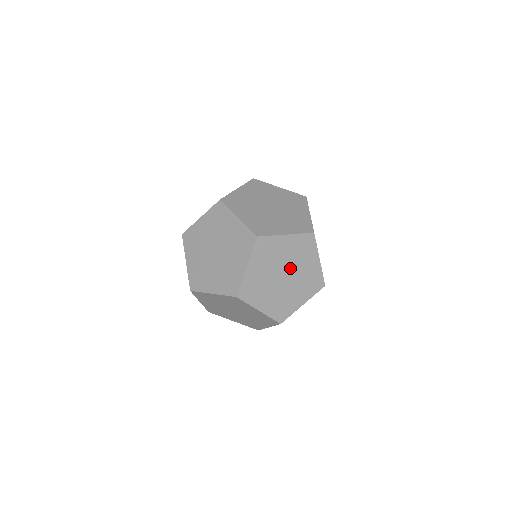
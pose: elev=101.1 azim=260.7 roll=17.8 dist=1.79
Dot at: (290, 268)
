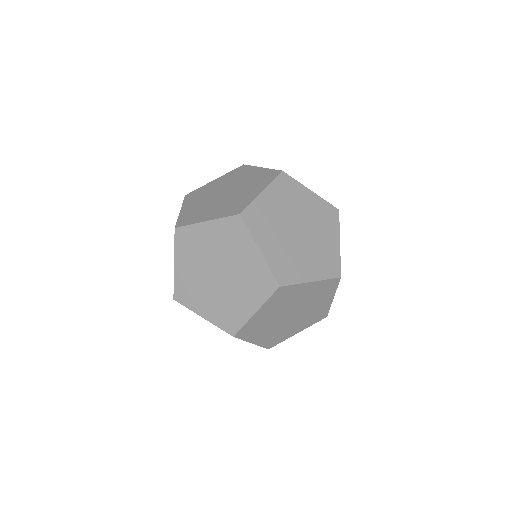
Dot at: (296, 219)
